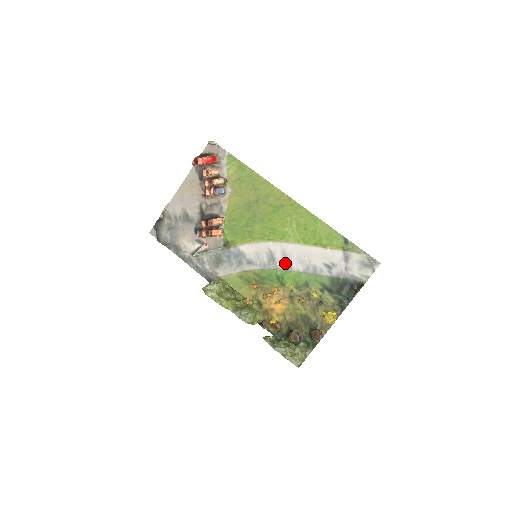
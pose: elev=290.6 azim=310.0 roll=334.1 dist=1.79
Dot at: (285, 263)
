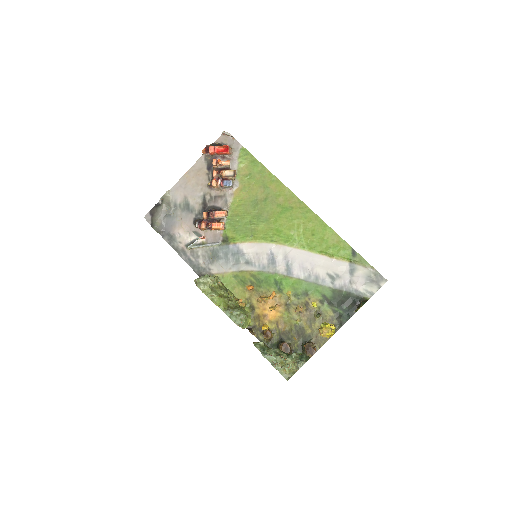
Dot at: (286, 268)
